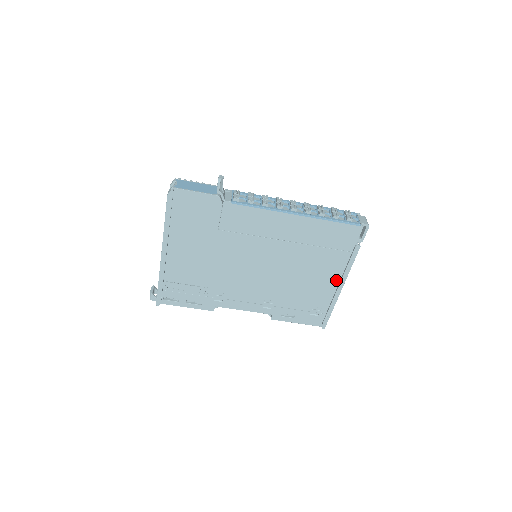
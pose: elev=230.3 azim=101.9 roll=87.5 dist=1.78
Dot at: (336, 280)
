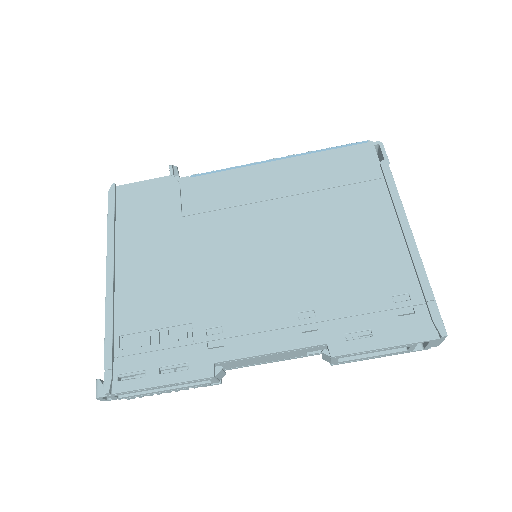
Dot at: (394, 229)
